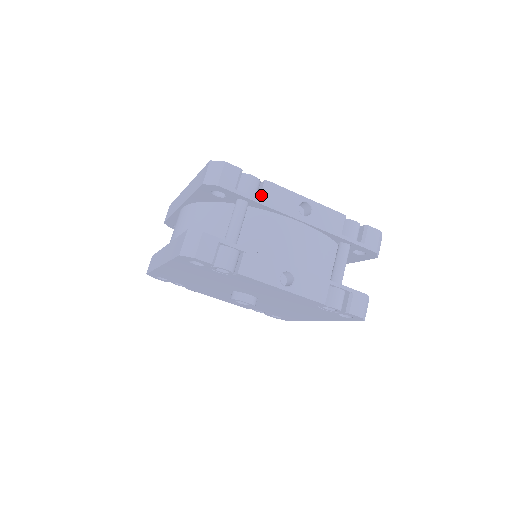
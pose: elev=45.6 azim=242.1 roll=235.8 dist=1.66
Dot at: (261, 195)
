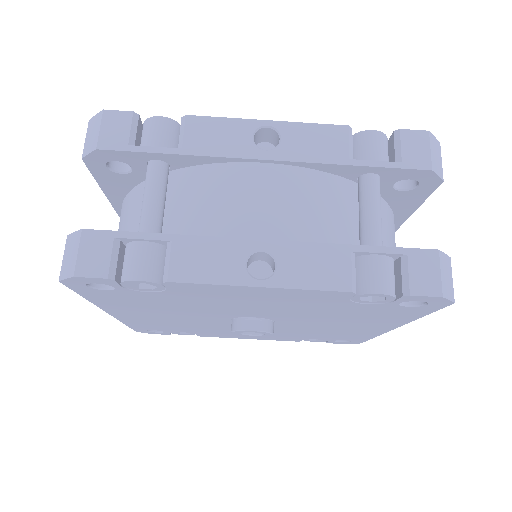
Dot at: (179, 141)
